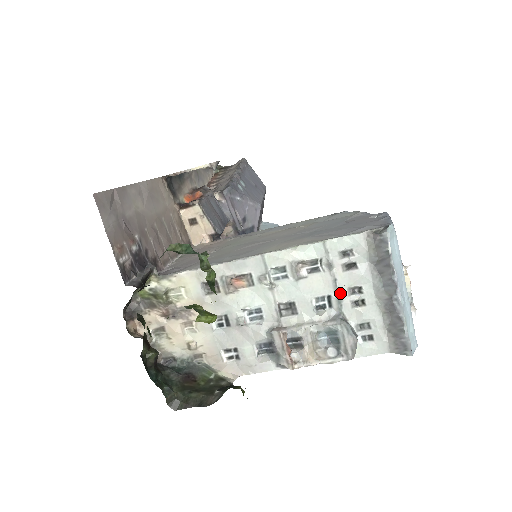
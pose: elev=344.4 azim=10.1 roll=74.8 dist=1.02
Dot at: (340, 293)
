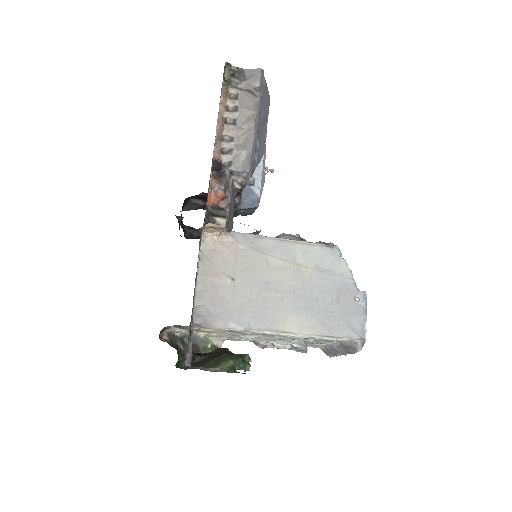
Dot at: occluded
